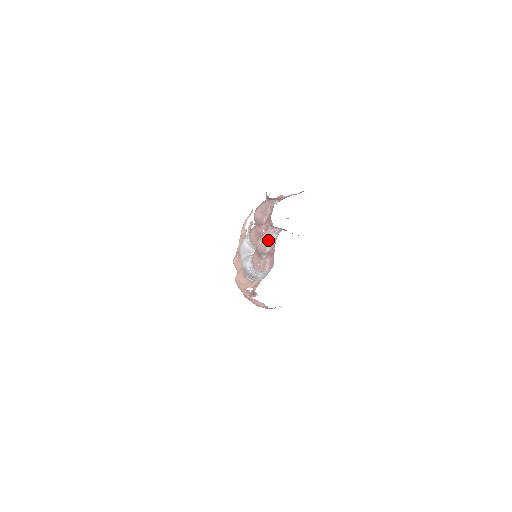
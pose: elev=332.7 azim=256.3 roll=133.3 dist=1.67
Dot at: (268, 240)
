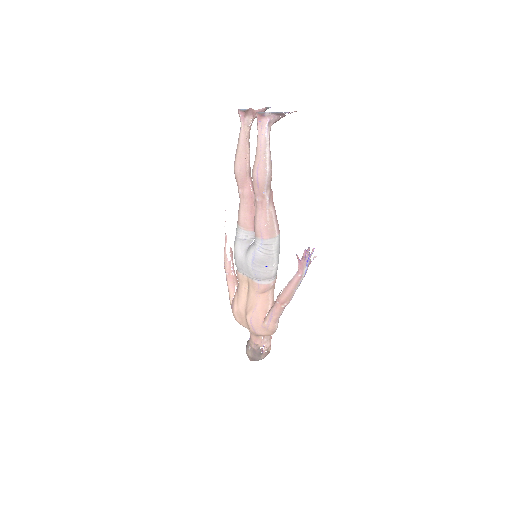
Dot at: (263, 148)
